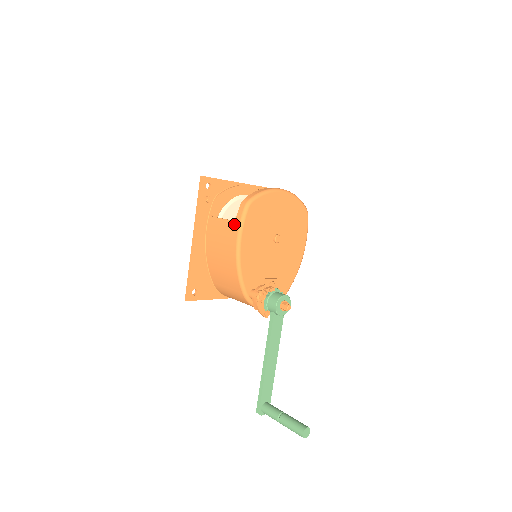
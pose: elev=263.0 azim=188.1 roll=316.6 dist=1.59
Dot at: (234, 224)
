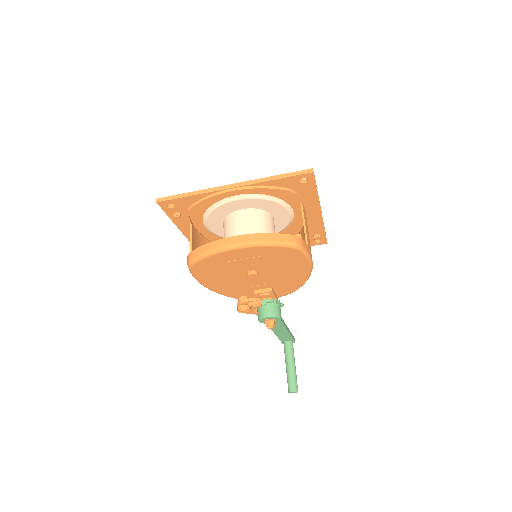
Dot at: occluded
